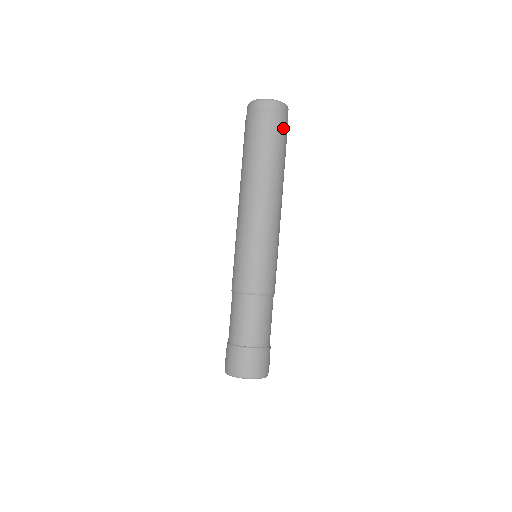
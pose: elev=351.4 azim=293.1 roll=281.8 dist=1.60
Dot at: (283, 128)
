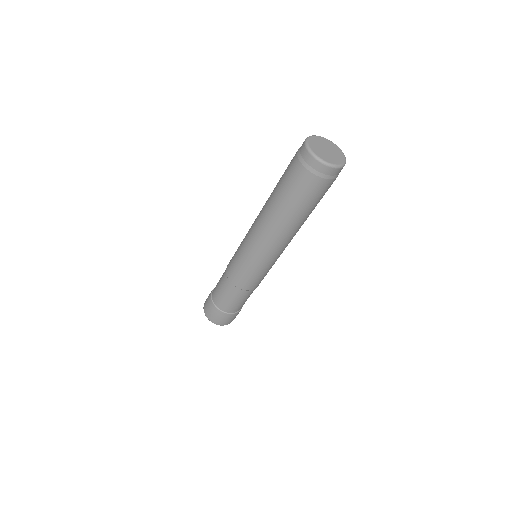
Dot at: (319, 188)
